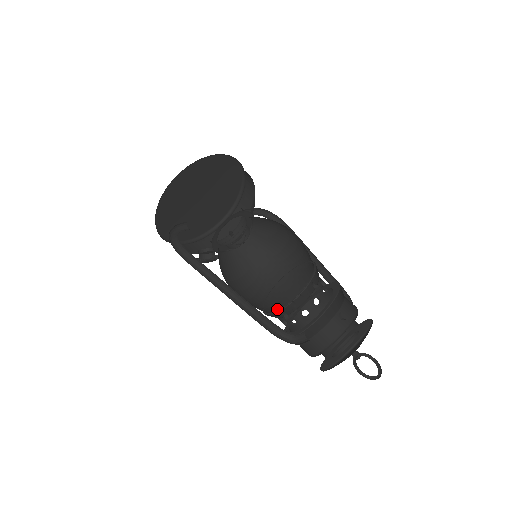
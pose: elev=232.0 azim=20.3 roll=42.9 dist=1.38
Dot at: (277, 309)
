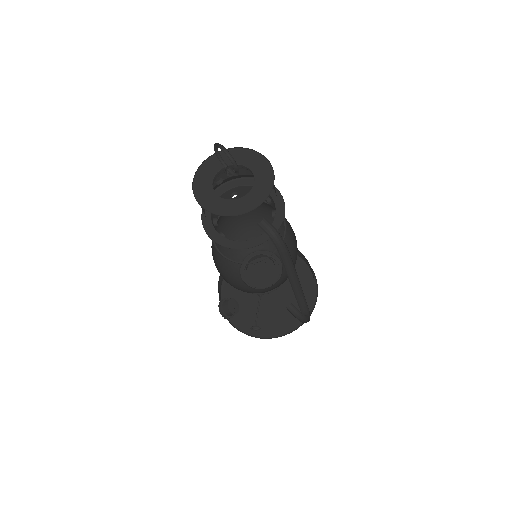
Dot at: (223, 255)
